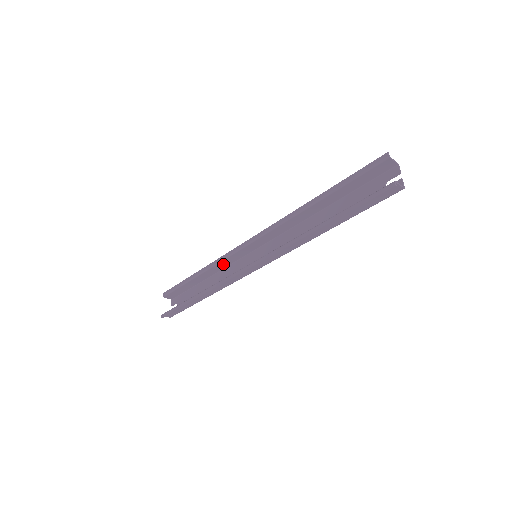
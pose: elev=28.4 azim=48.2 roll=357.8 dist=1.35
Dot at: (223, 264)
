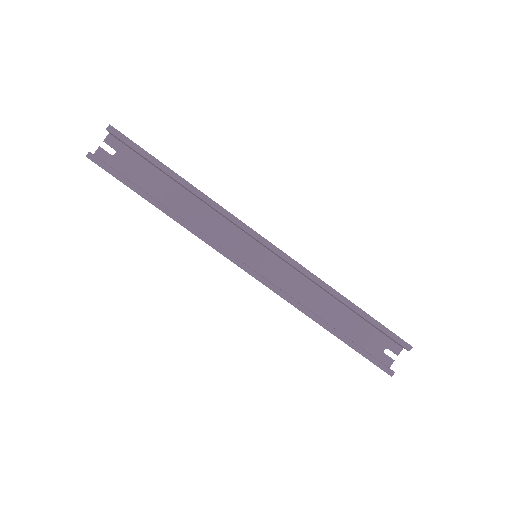
Dot at: (217, 211)
